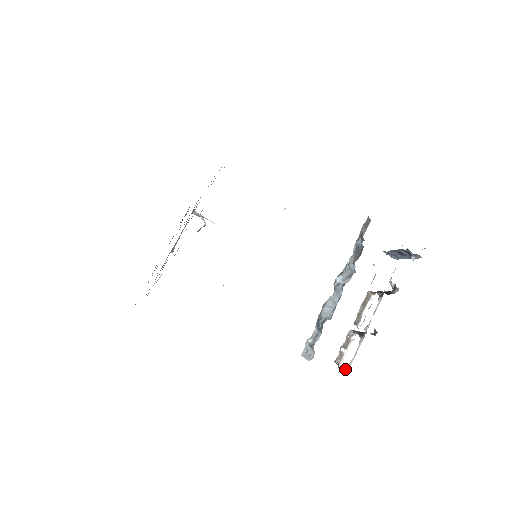
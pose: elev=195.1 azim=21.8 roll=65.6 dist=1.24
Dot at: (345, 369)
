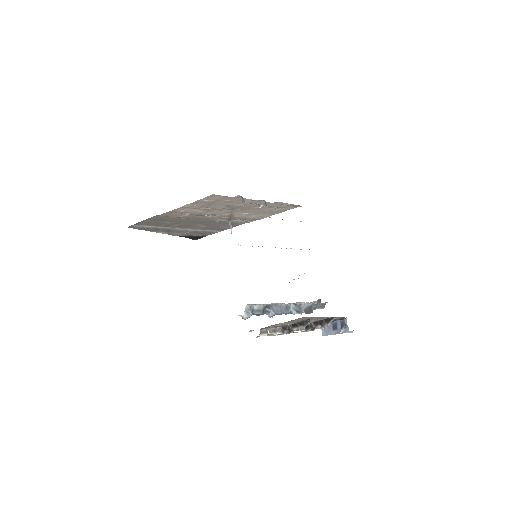
Dot at: (267, 333)
